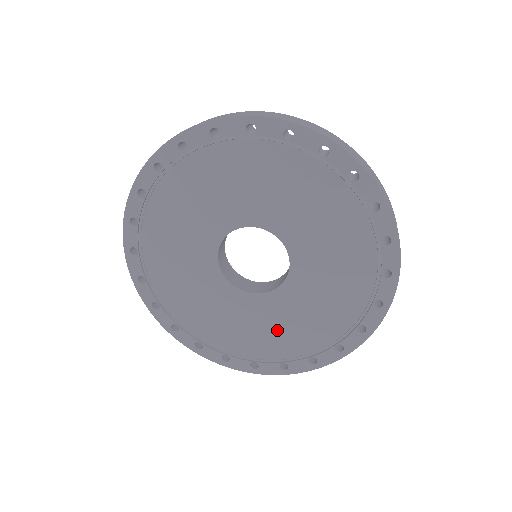
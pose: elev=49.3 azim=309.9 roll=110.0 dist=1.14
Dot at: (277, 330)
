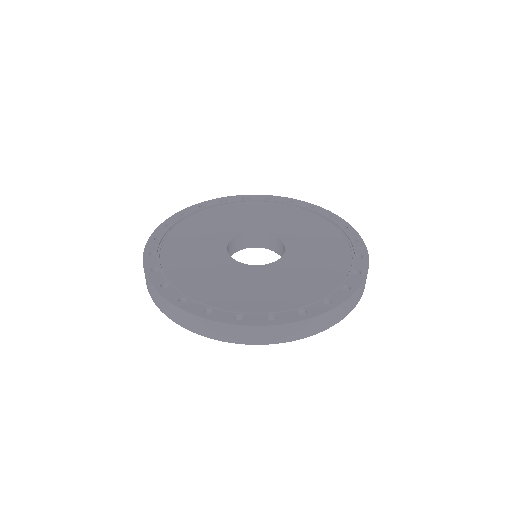
Dot at: (231, 287)
